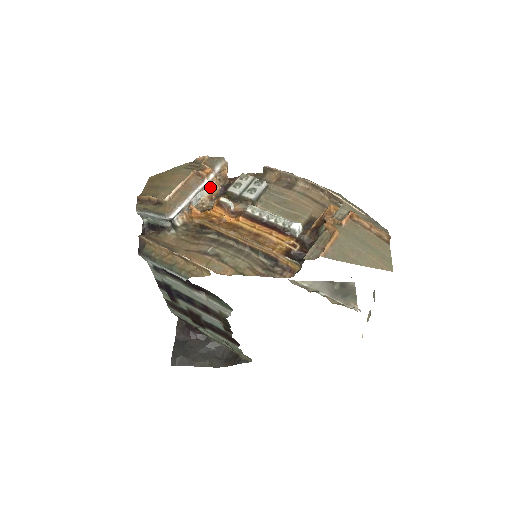
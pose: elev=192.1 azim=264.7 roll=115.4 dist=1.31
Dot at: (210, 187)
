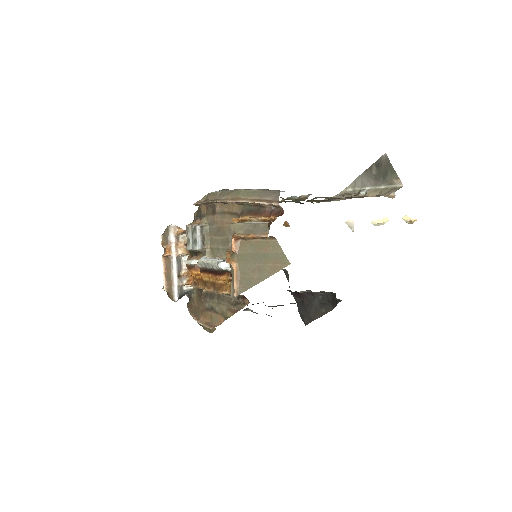
Dot at: (180, 254)
